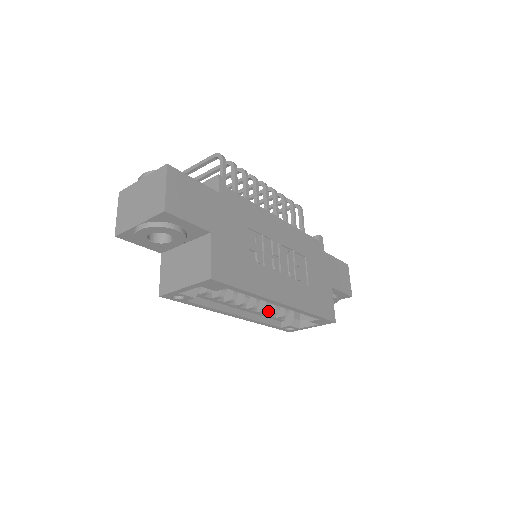
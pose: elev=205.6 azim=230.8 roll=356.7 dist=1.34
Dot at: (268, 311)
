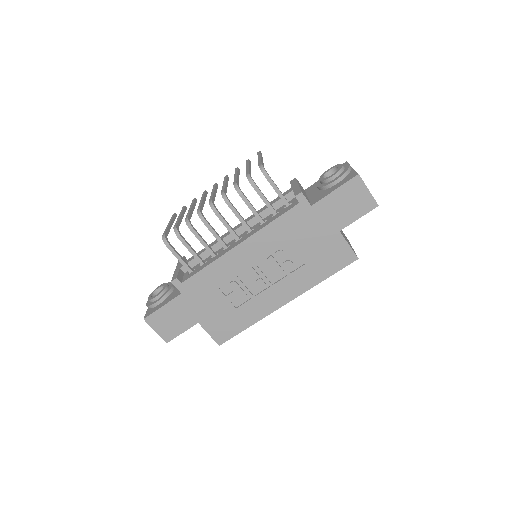
Dot at: occluded
